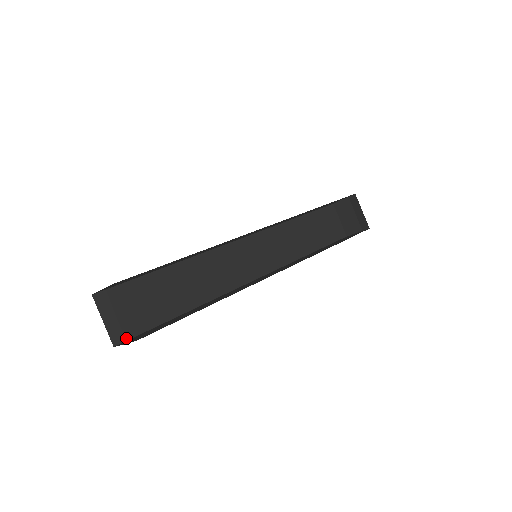
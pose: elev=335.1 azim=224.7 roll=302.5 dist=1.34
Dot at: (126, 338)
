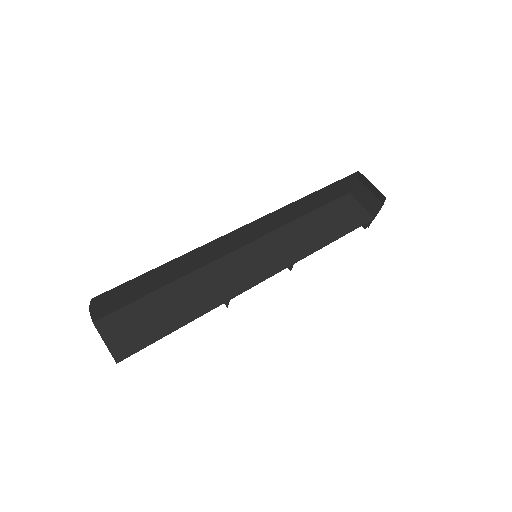
Dot at: (129, 354)
